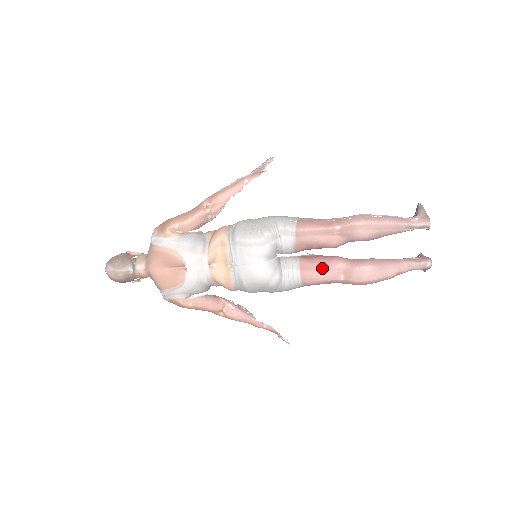
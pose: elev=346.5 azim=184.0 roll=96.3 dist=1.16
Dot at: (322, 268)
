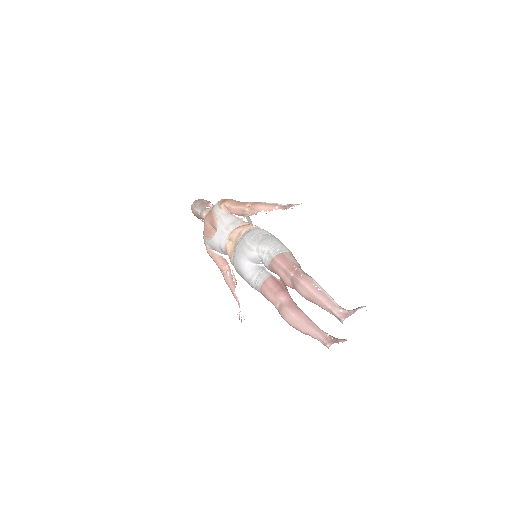
Dot at: (273, 292)
